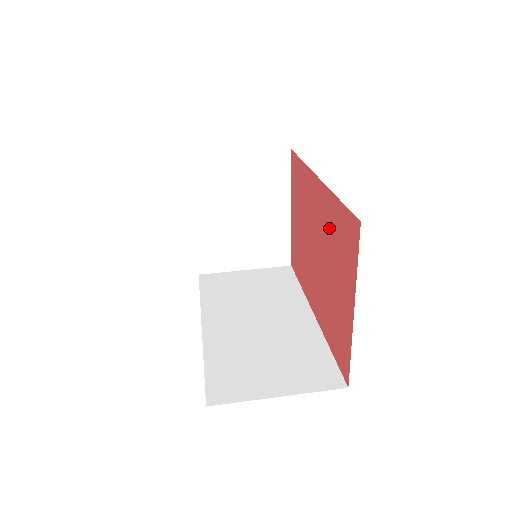
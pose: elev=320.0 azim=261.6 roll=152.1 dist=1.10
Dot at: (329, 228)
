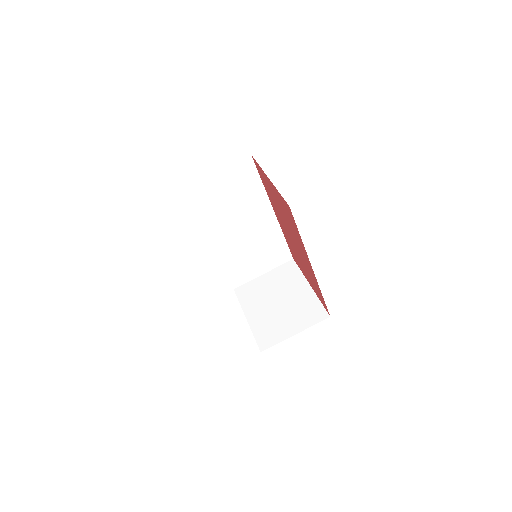
Dot at: (310, 273)
